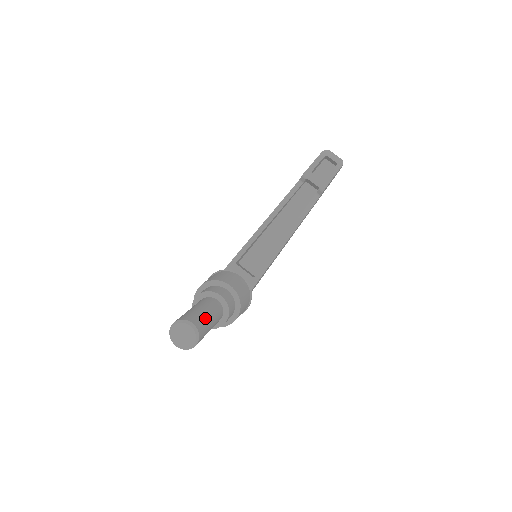
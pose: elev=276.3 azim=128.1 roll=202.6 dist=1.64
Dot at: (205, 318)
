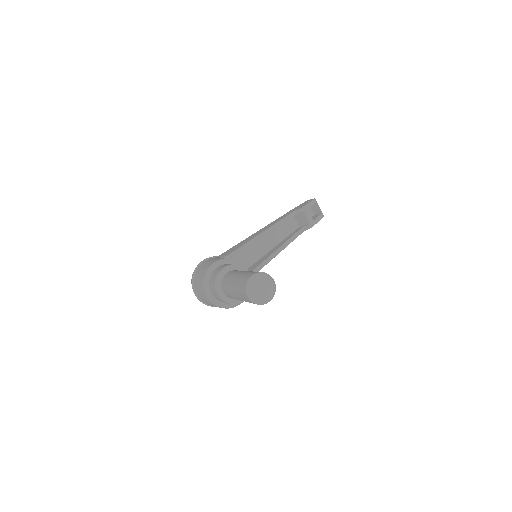
Dot at: occluded
